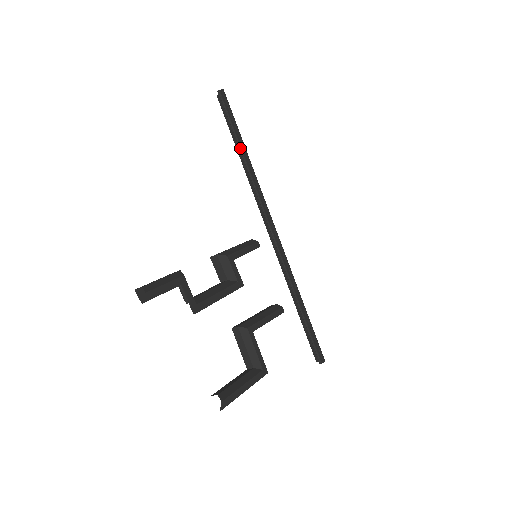
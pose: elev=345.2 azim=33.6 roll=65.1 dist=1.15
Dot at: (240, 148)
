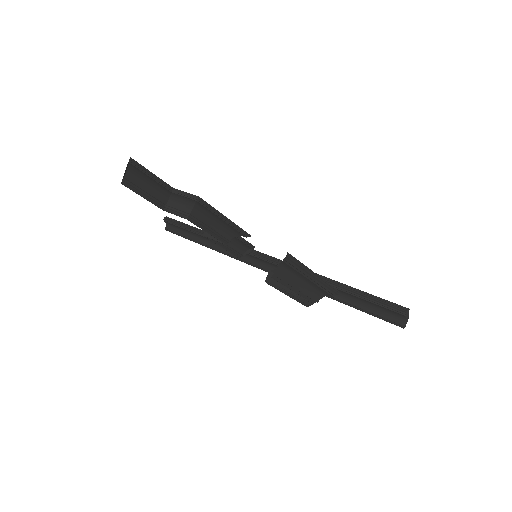
Dot at: (199, 231)
